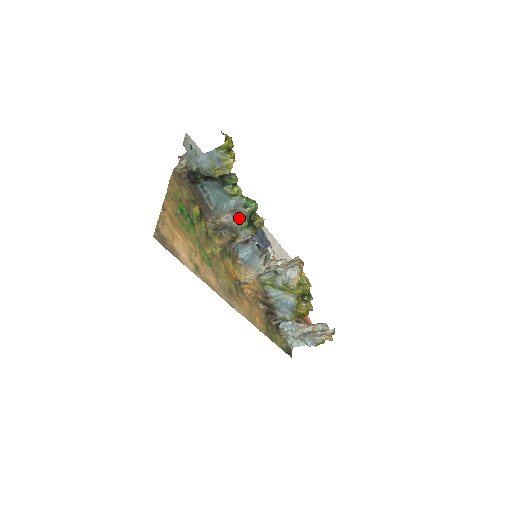
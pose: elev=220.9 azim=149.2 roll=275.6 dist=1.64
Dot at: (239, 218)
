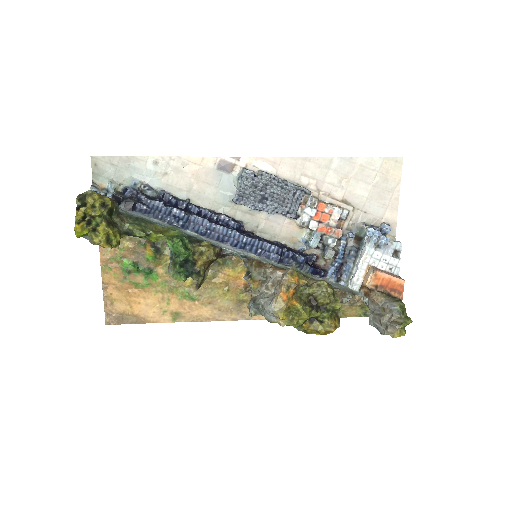
Dot at: (171, 275)
